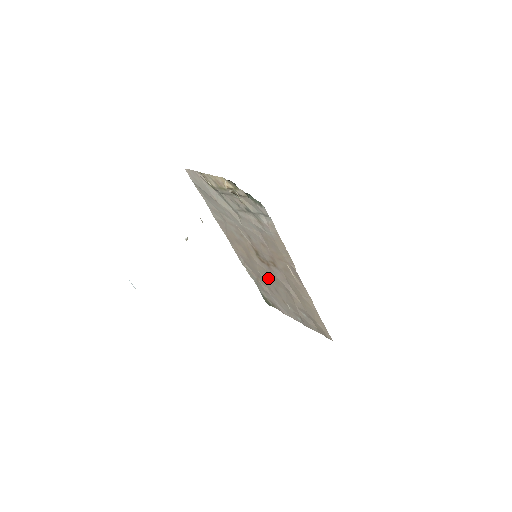
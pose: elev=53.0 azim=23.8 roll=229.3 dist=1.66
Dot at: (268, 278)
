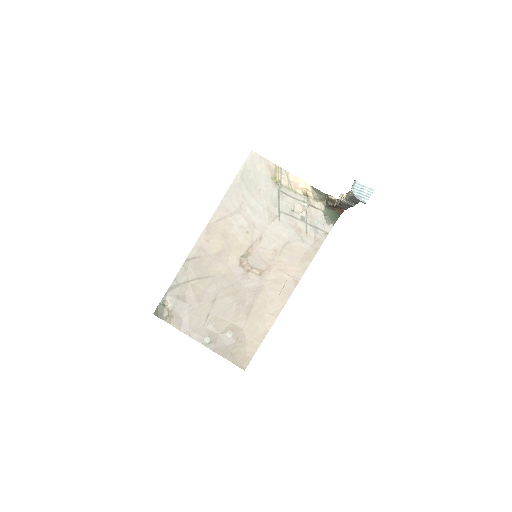
Dot at: (220, 284)
